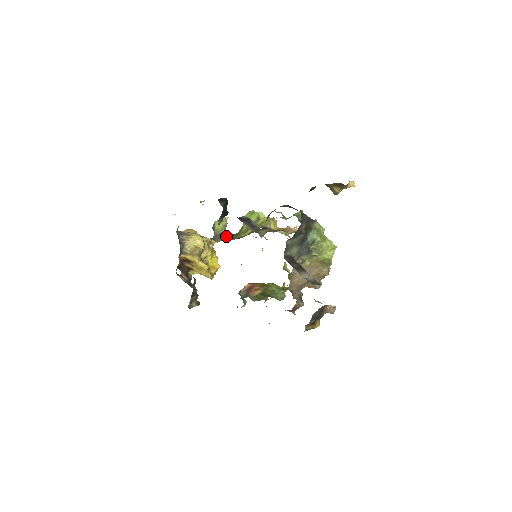
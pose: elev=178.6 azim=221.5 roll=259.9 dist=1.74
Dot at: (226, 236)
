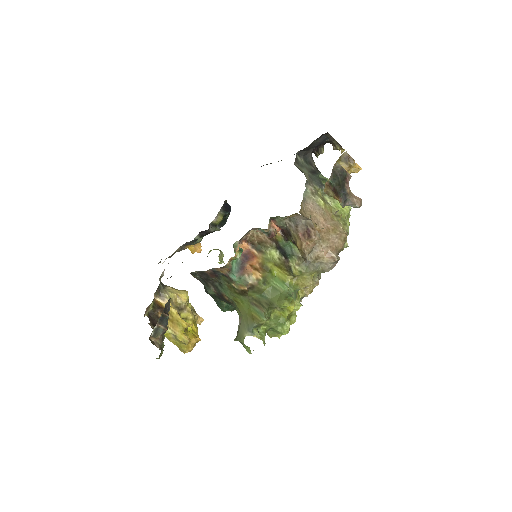
Dot at: occluded
